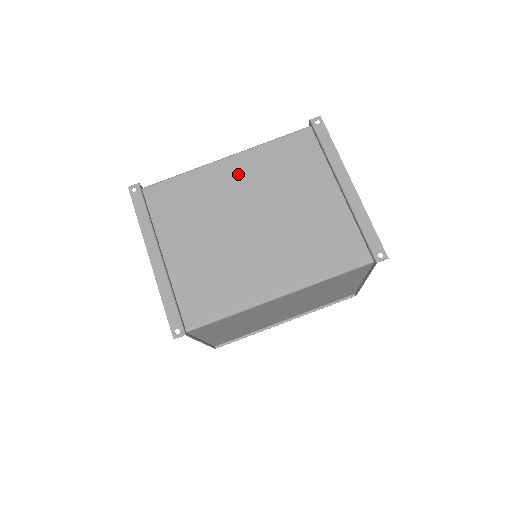
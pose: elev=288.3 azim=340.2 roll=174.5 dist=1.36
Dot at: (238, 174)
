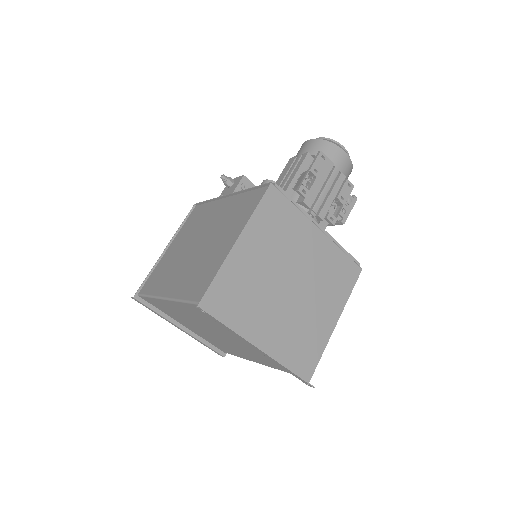
Dot at: (182, 311)
